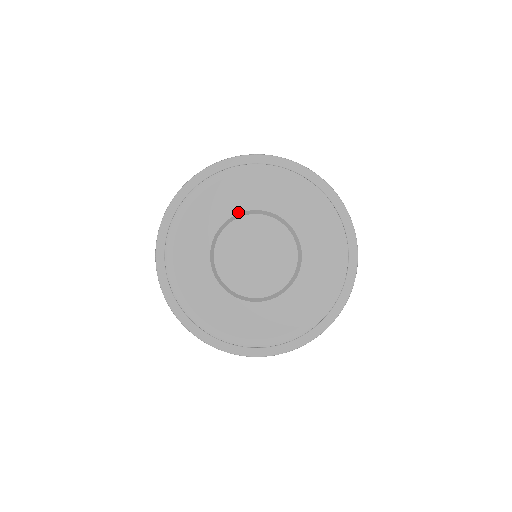
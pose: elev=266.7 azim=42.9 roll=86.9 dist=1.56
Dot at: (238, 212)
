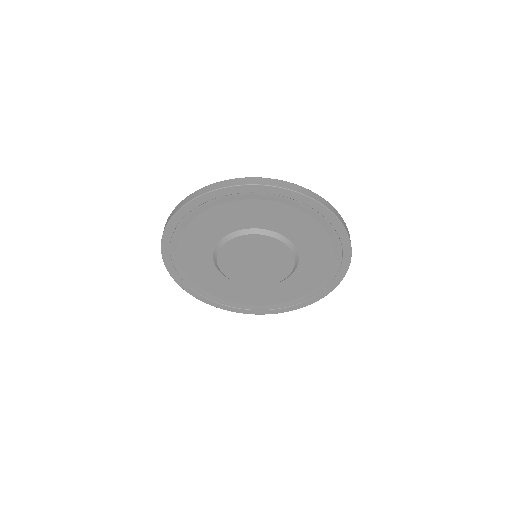
Dot at: (217, 241)
